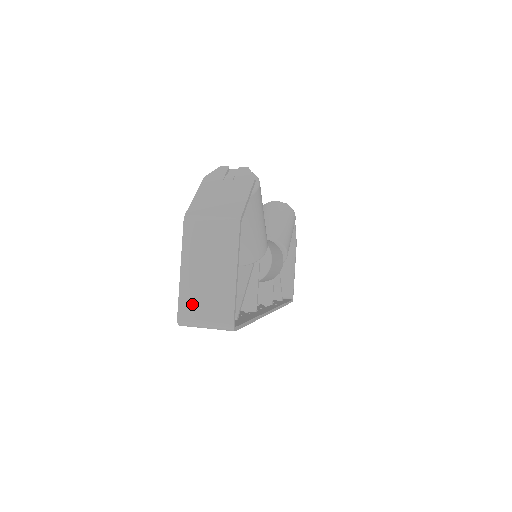
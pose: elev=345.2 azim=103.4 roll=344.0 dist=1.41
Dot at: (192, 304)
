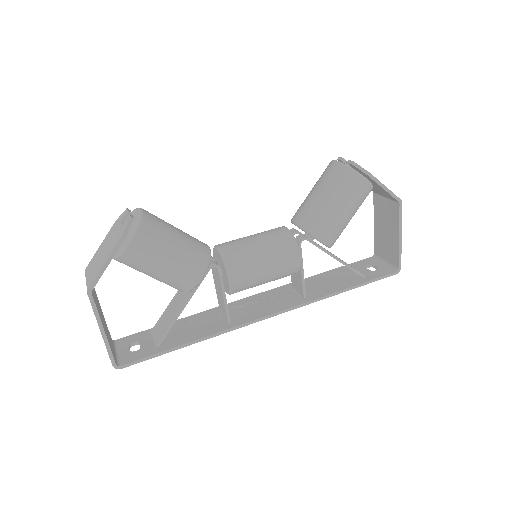
Dot at: occluded
